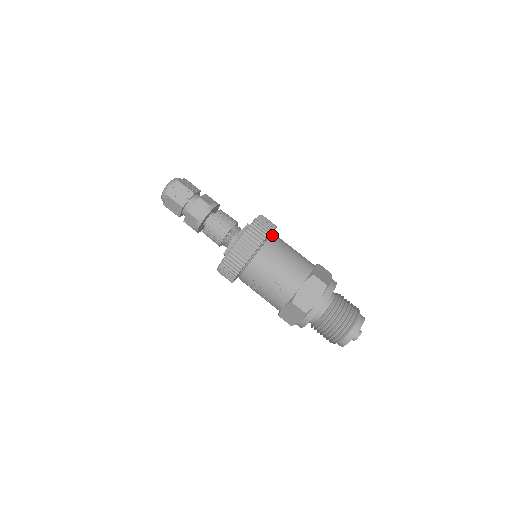
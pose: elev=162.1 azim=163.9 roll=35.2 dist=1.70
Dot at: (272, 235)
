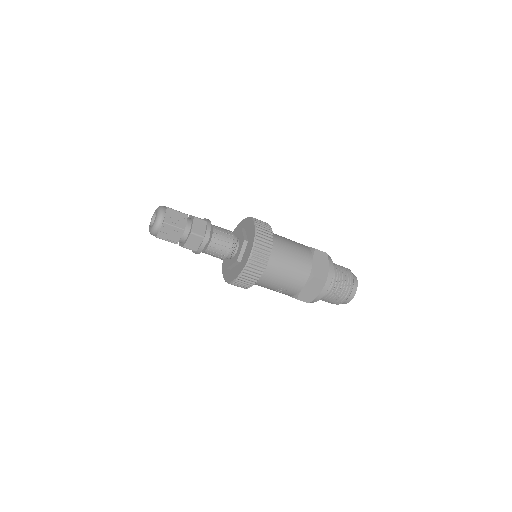
Dot at: occluded
